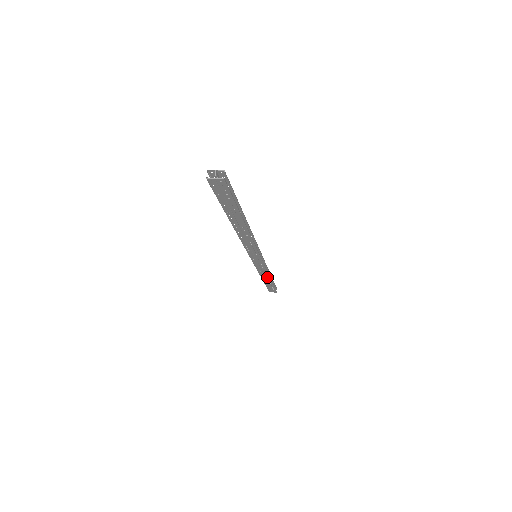
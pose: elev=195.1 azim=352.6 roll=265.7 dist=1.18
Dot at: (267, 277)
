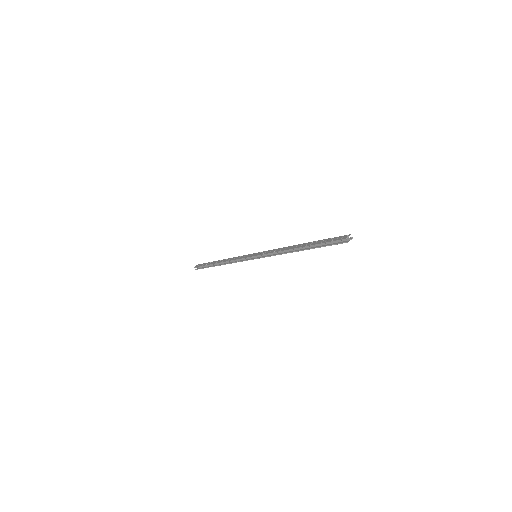
Dot at: (227, 262)
